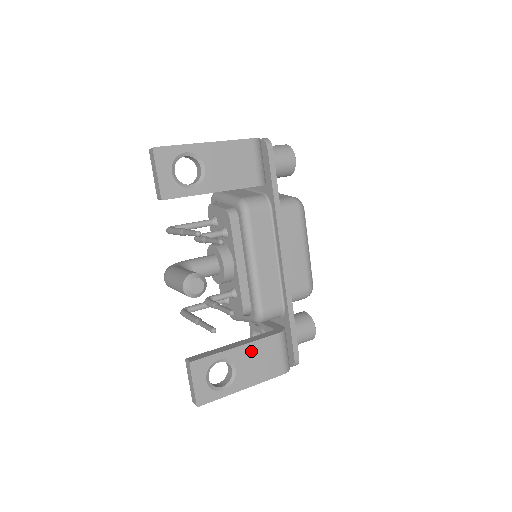
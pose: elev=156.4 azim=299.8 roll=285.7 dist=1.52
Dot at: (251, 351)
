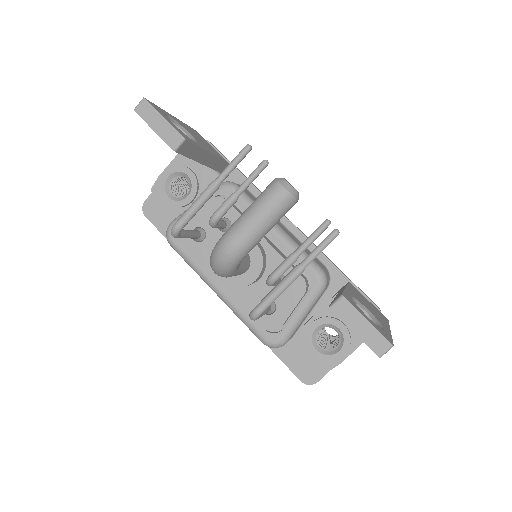
Dot at: (355, 294)
